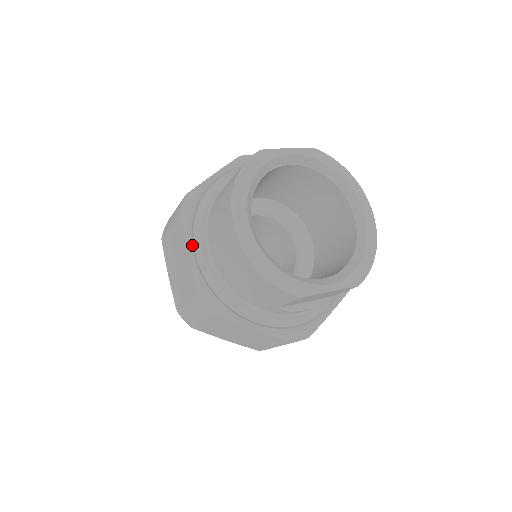
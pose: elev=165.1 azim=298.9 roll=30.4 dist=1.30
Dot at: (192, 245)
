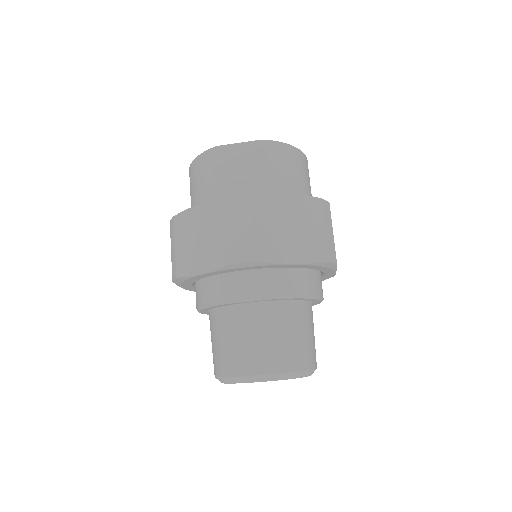
Dot at: occluded
